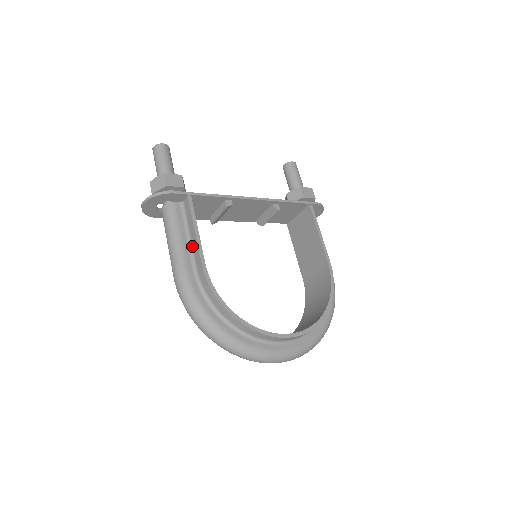
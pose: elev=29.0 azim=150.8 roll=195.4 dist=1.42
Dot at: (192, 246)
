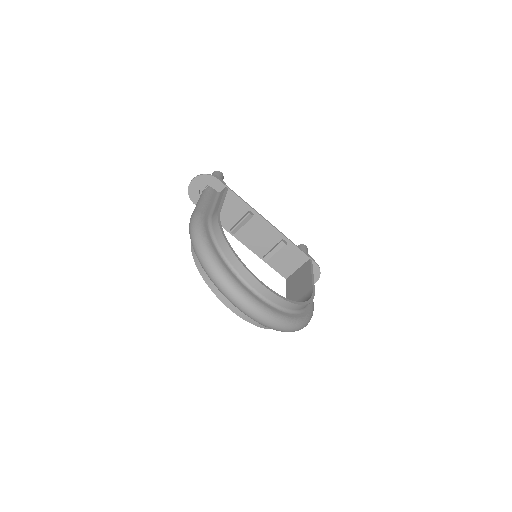
Dot at: (215, 207)
